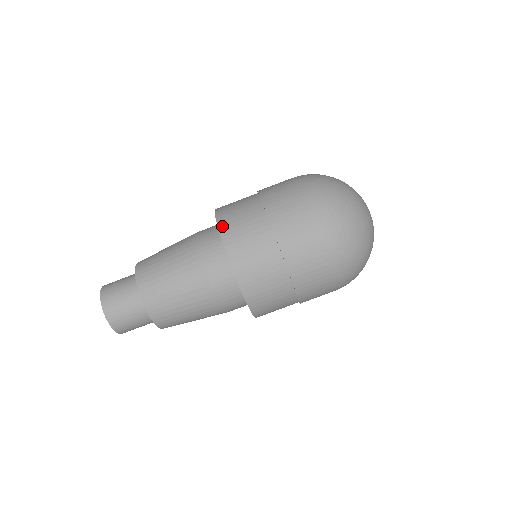
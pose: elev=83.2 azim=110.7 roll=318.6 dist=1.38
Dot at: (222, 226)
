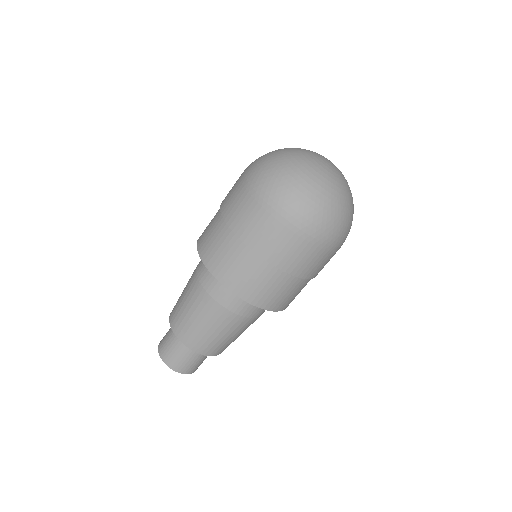
Dot at: (233, 289)
